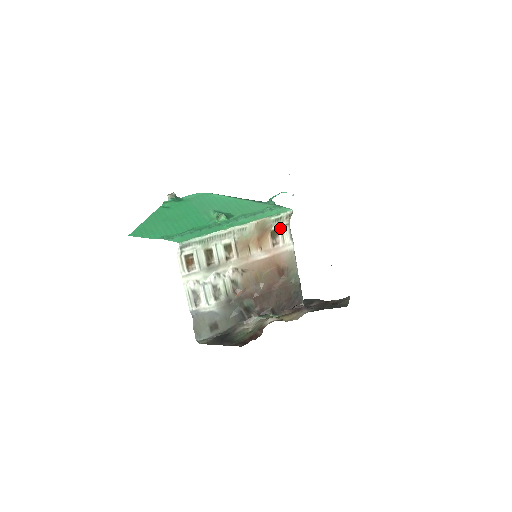
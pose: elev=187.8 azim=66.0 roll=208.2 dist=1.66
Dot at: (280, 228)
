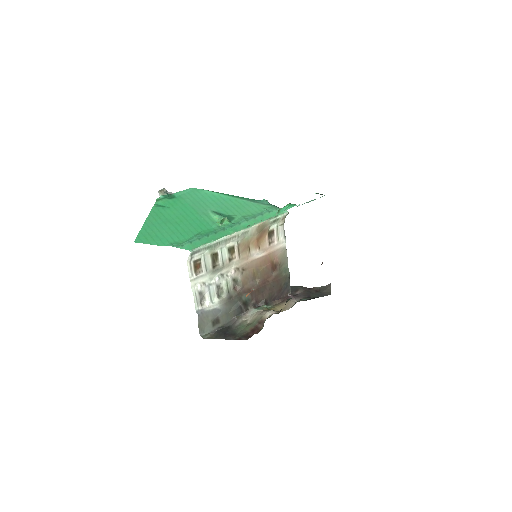
Dot at: (276, 228)
